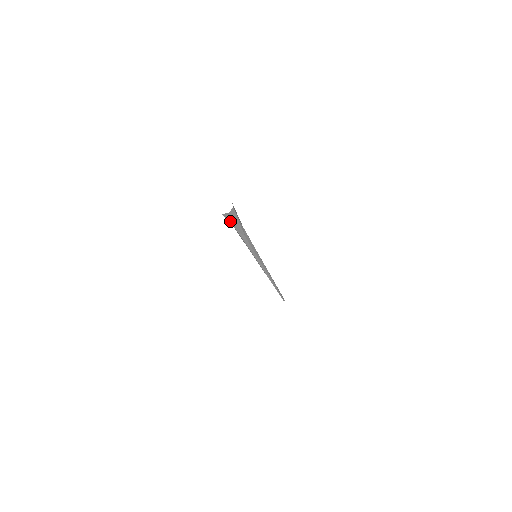
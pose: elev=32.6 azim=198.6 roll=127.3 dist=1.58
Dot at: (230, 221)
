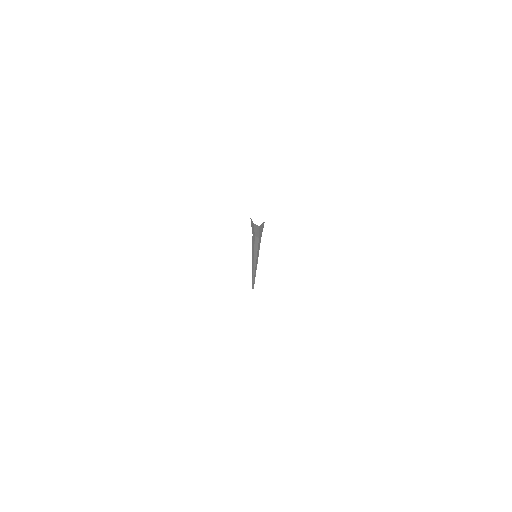
Dot at: (260, 230)
